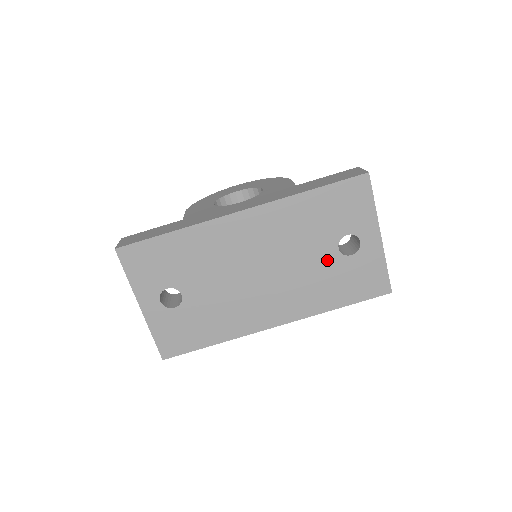
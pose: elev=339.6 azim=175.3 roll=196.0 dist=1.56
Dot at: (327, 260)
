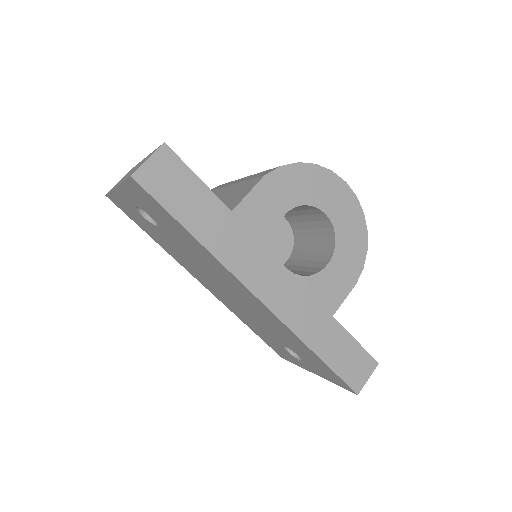
Dot at: (272, 336)
